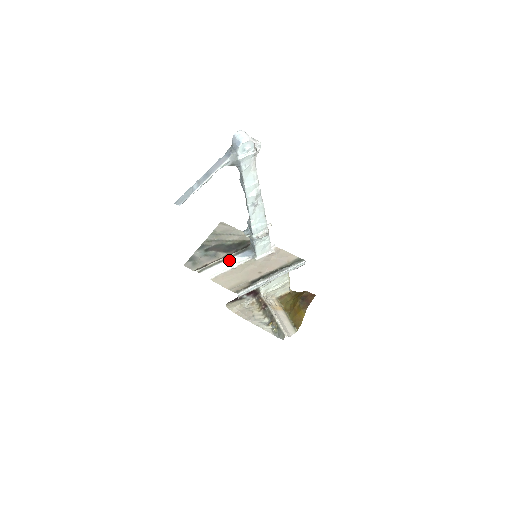
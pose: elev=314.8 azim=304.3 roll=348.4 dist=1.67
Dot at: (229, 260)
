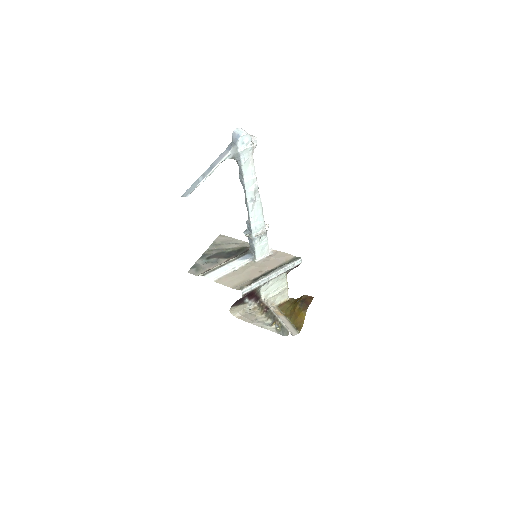
Dot at: (230, 263)
